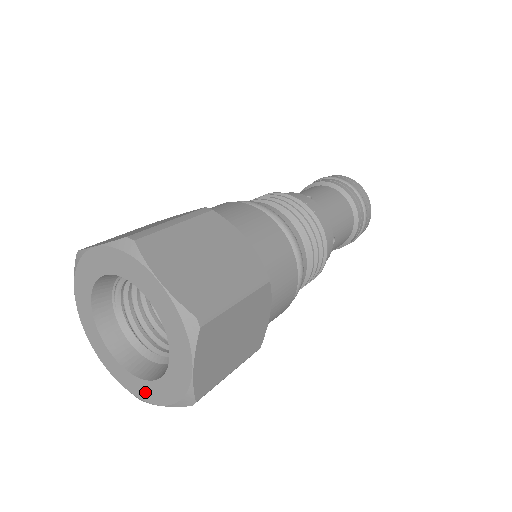
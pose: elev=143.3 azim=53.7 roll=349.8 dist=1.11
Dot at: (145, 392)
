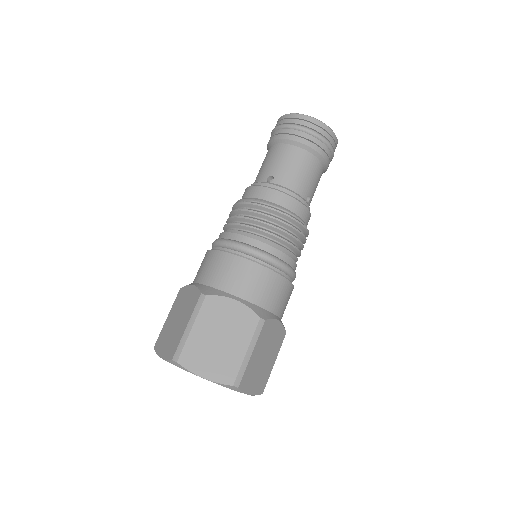
Dot at: occluded
